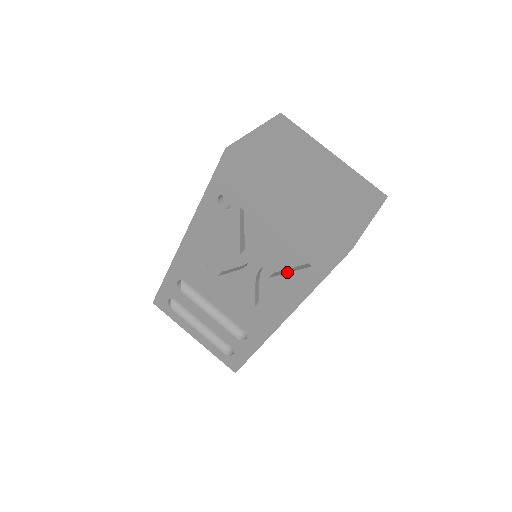
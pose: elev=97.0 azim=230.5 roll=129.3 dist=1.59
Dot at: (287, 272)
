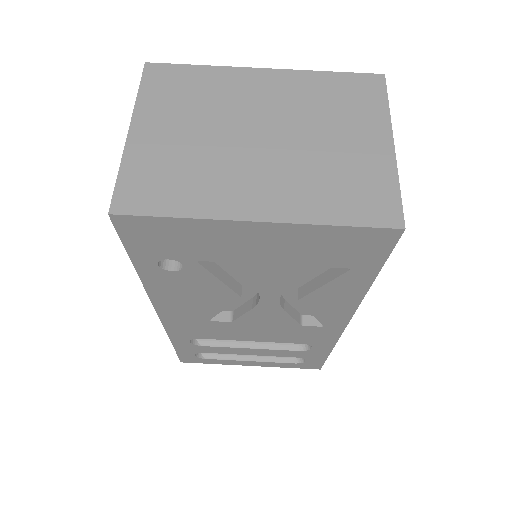
Dot at: (319, 286)
